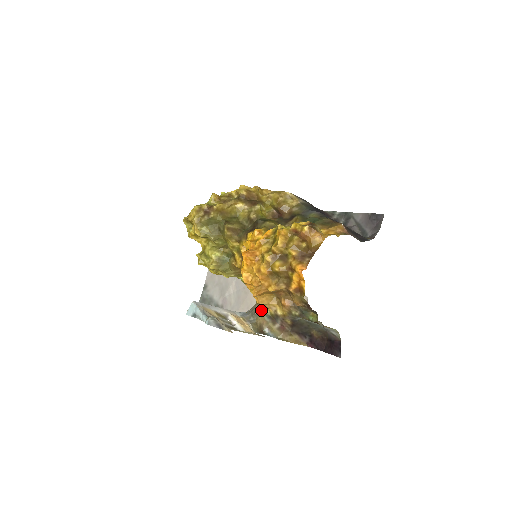
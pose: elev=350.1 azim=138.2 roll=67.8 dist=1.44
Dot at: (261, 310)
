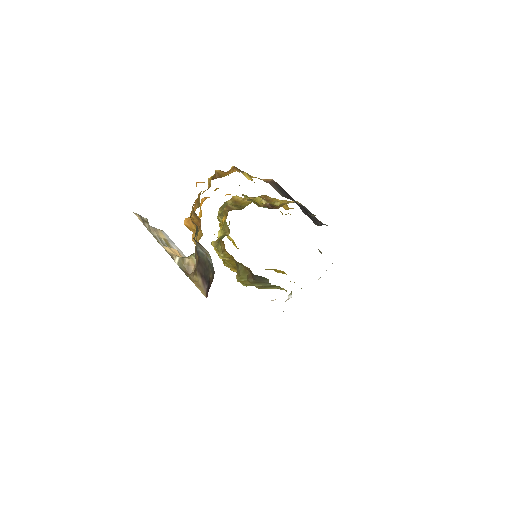
Dot at: occluded
